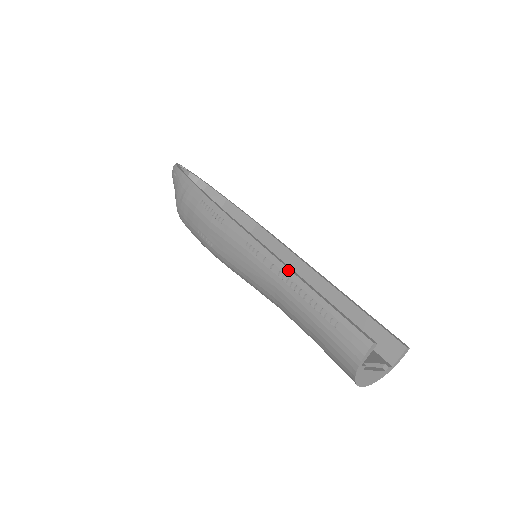
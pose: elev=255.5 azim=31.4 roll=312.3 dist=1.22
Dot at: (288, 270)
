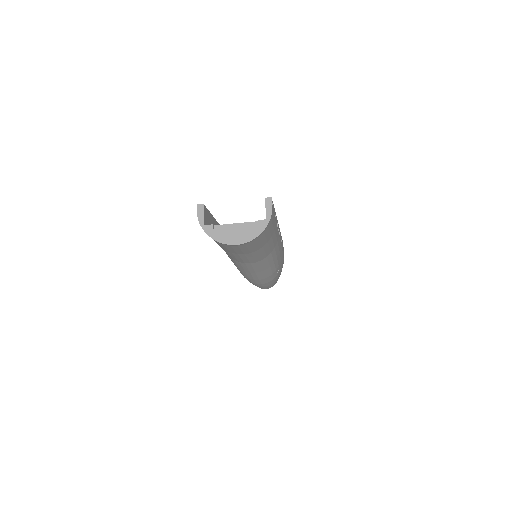
Dot at: occluded
